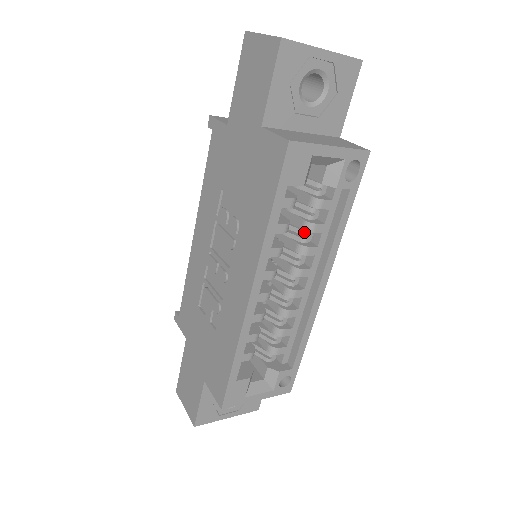
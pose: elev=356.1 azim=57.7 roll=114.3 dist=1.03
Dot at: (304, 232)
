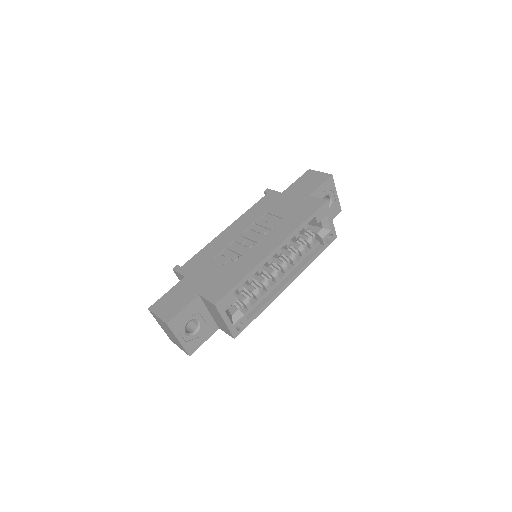
Dot at: (297, 250)
